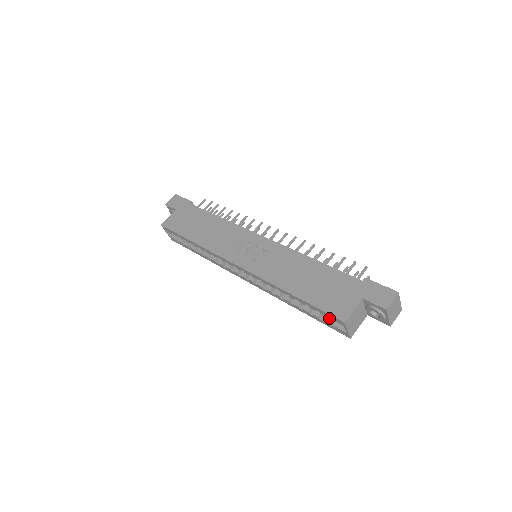
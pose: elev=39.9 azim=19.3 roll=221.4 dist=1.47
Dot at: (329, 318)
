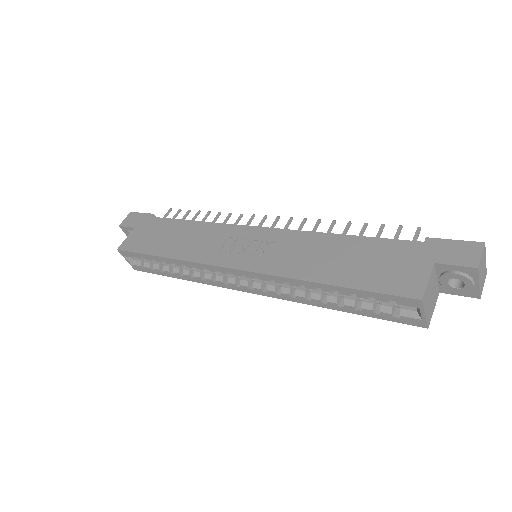
Dot at: (389, 306)
